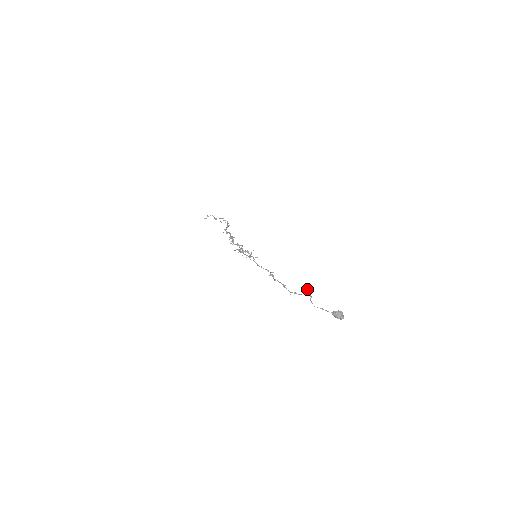
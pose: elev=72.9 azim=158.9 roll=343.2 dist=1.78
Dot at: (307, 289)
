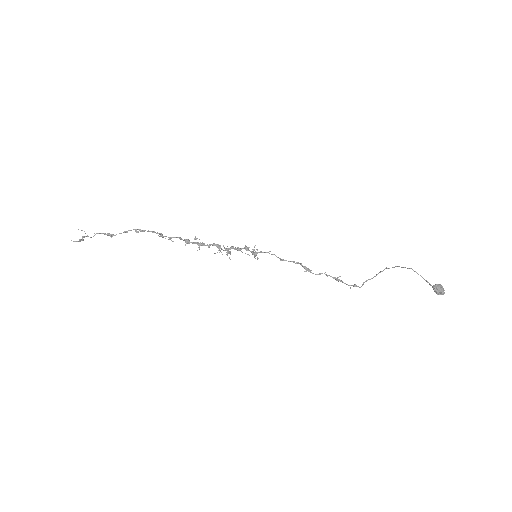
Dot at: occluded
